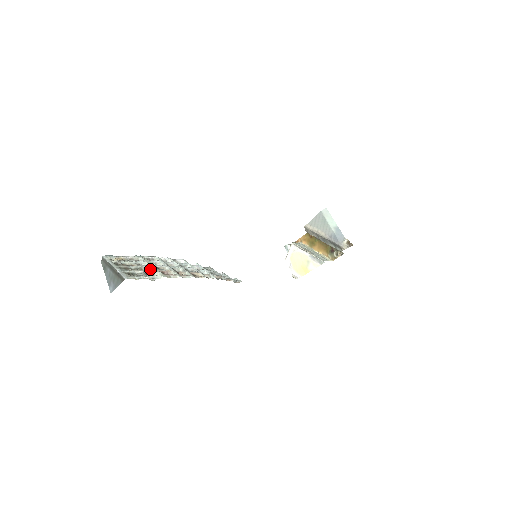
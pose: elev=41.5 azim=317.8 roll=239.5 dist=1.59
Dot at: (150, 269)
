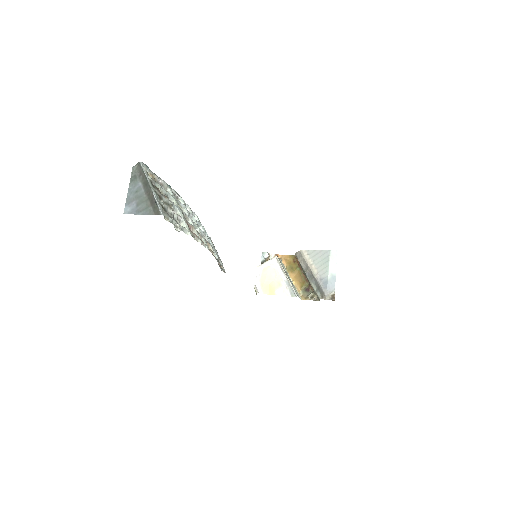
Dot at: (176, 212)
